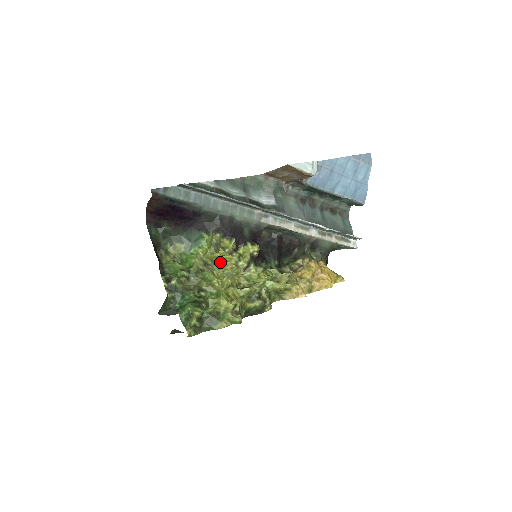
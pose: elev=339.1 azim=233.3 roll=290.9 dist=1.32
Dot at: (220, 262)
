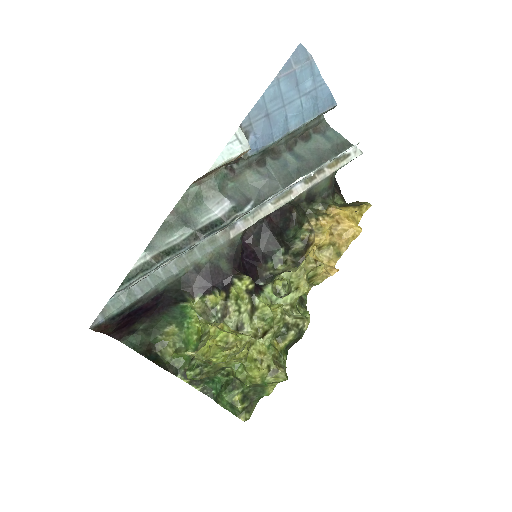
Dot at: (217, 359)
